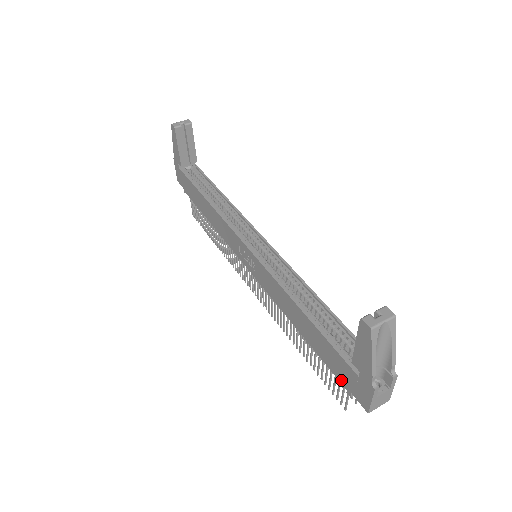
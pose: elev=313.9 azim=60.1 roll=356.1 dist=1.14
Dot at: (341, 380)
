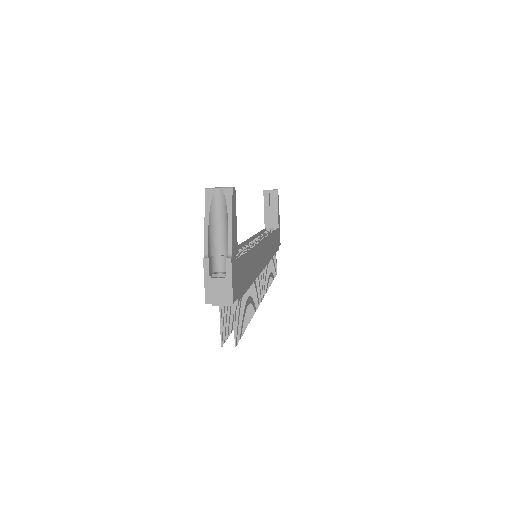
Dot at: occluded
